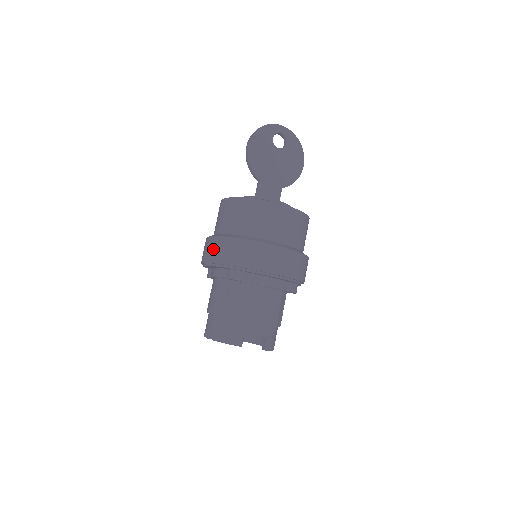
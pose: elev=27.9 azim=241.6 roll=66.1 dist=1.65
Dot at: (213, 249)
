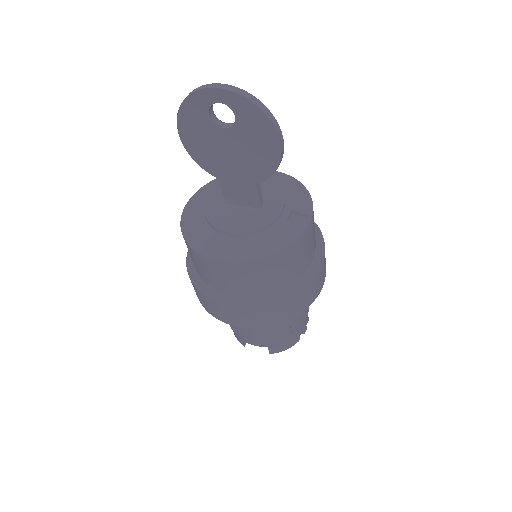
Dot at: occluded
